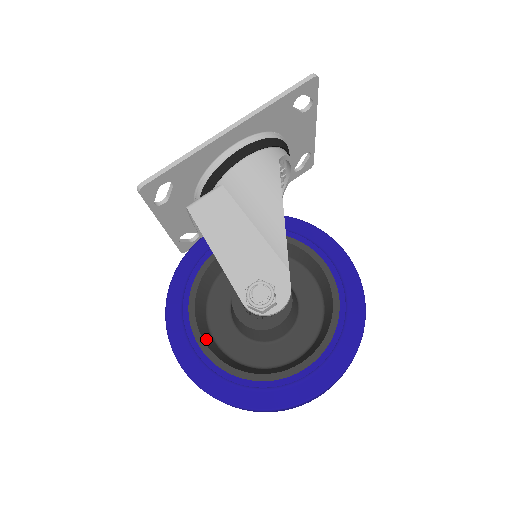
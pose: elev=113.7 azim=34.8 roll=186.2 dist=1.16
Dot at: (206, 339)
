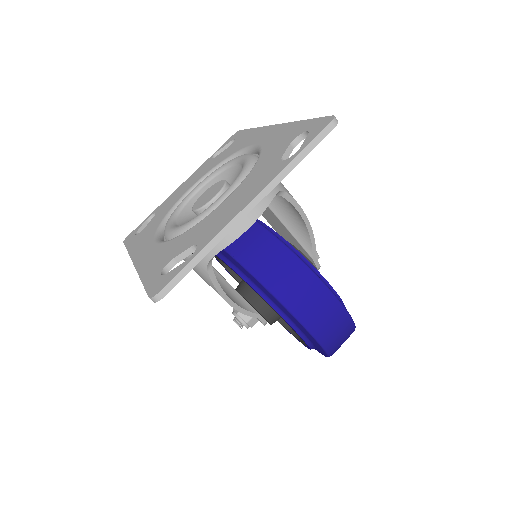
Dot at: occluded
